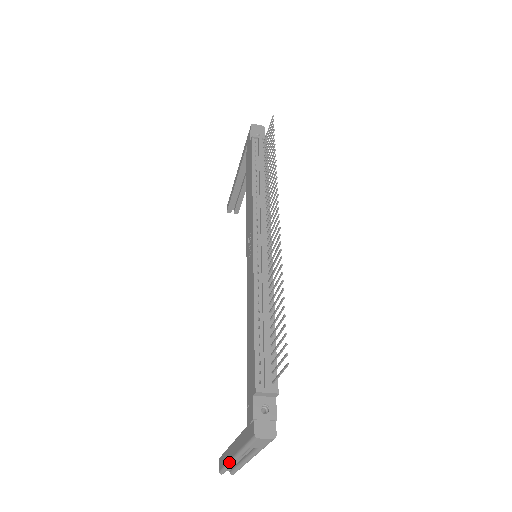
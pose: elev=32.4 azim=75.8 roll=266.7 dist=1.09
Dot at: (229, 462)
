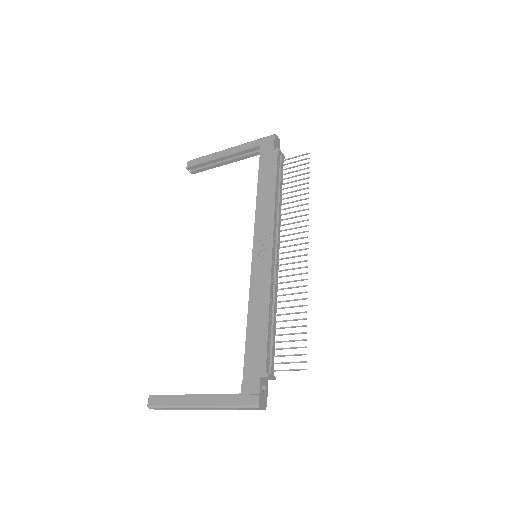
Dot at: (184, 407)
